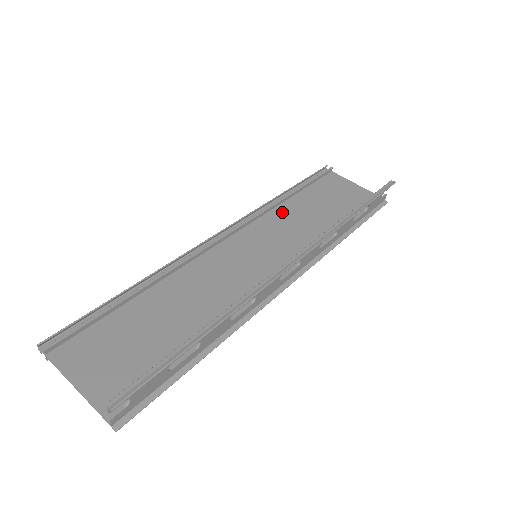
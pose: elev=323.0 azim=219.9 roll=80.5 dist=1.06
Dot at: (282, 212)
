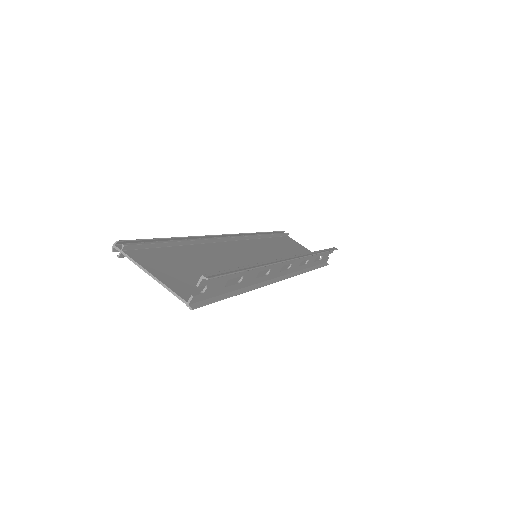
Dot at: (263, 242)
